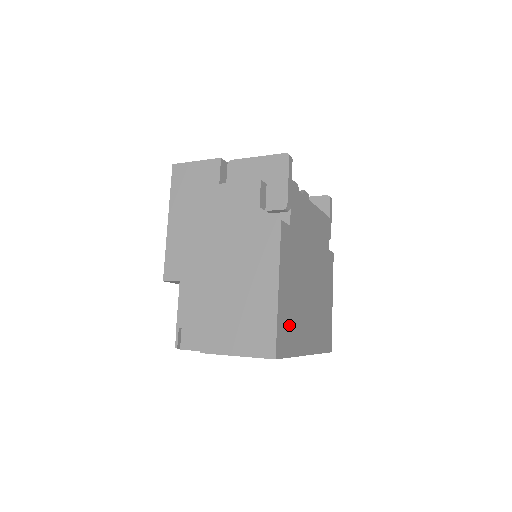
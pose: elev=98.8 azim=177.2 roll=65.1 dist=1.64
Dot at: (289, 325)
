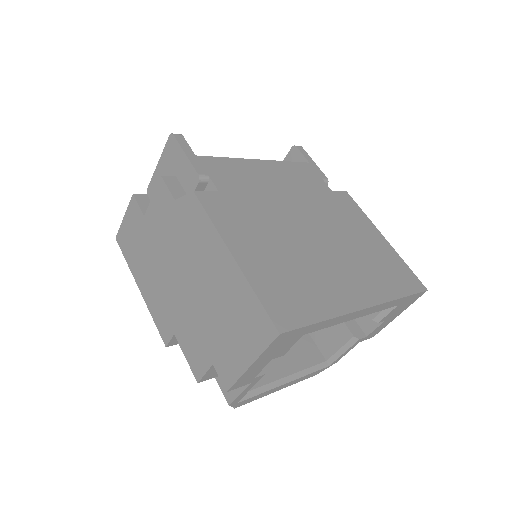
Dot at: (289, 288)
